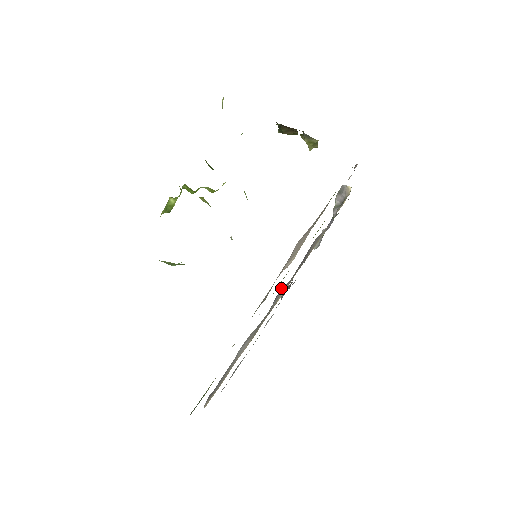
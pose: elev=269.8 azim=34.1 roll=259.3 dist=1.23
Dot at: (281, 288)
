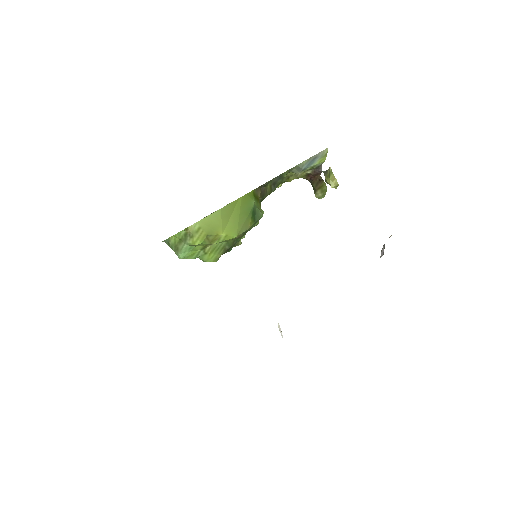
Dot at: occluded
